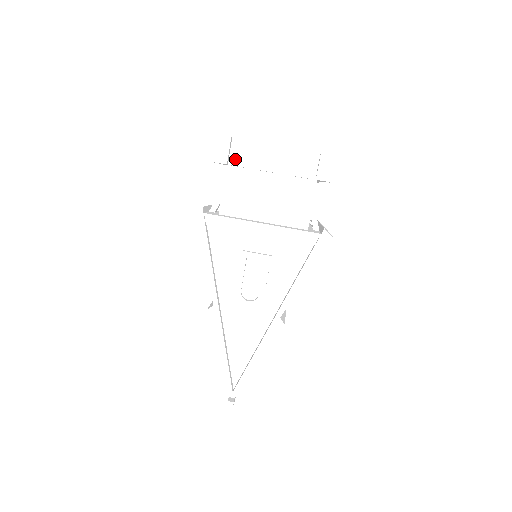
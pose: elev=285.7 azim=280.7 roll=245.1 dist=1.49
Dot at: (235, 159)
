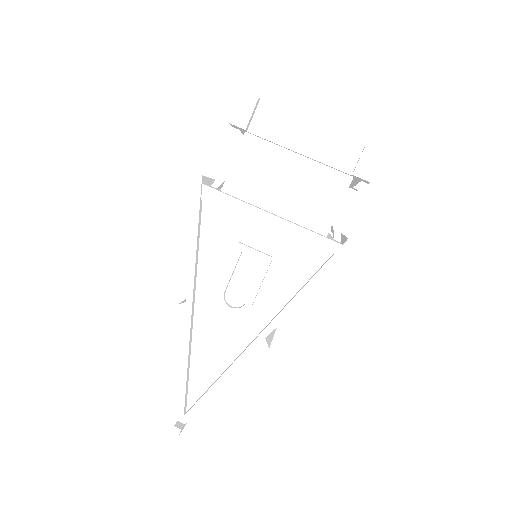
Dot at: (257, 126)
